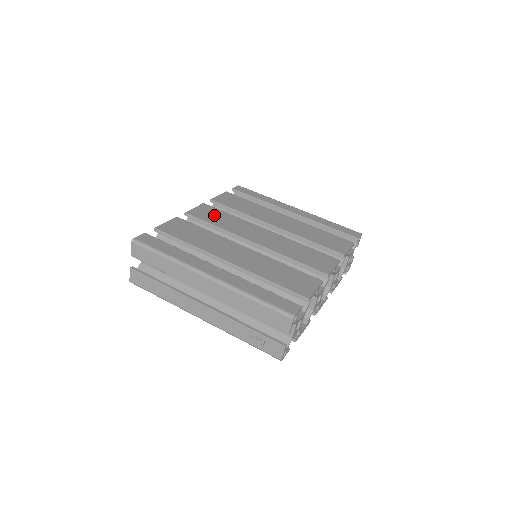
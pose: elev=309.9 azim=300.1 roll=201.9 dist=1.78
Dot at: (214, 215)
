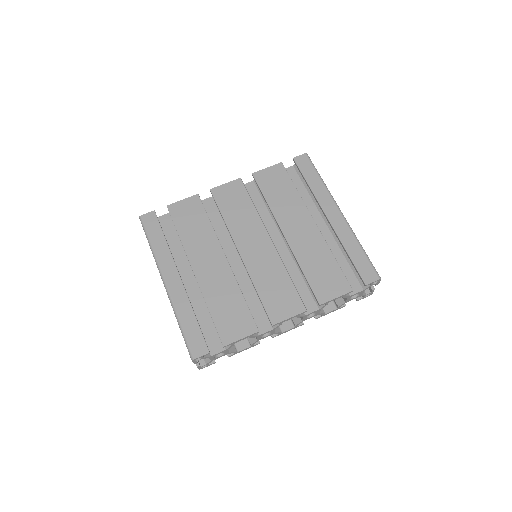
Dot at: (235, 201)
